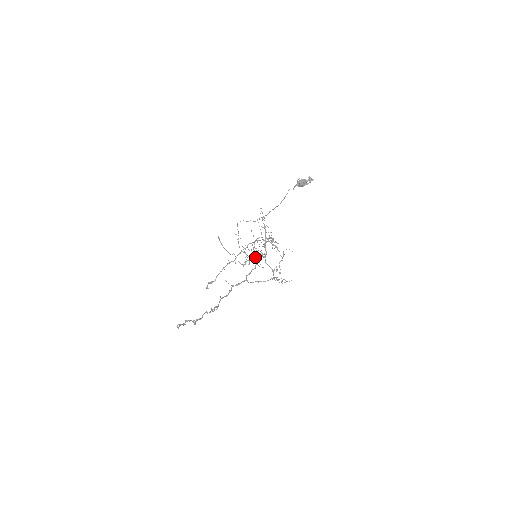
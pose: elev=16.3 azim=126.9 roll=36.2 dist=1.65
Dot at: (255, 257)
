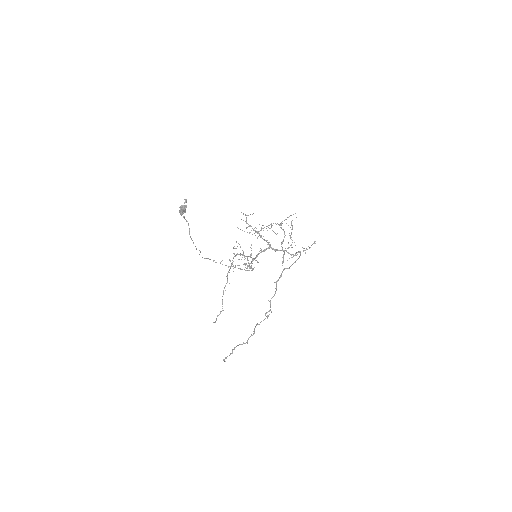
Dot at: (256, 257)
